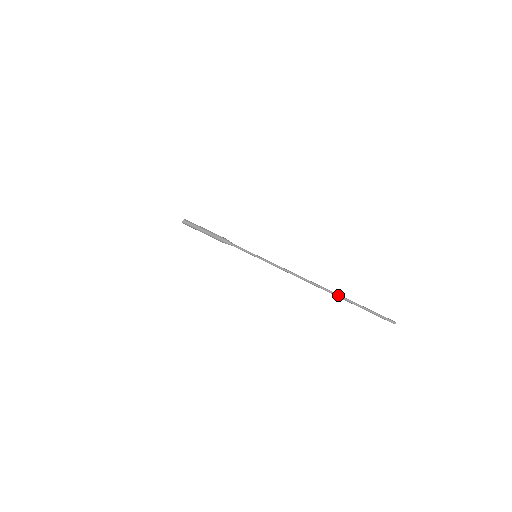
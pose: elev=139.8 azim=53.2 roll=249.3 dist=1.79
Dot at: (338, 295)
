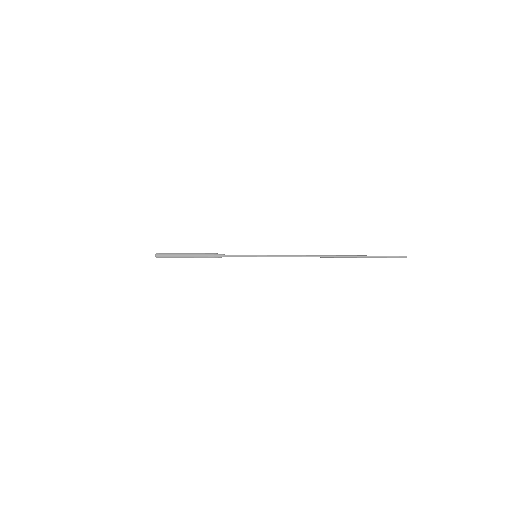
Dot at: (350, 256)
